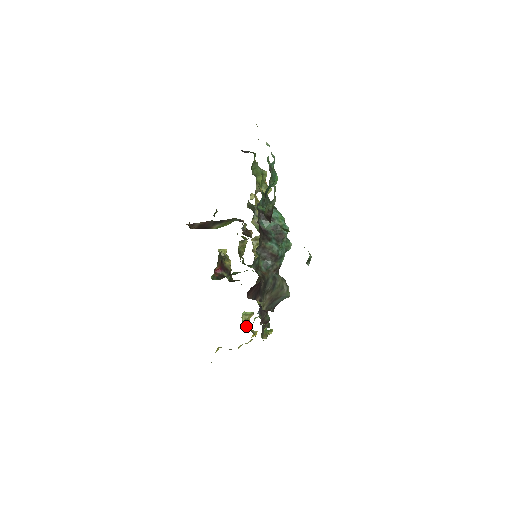
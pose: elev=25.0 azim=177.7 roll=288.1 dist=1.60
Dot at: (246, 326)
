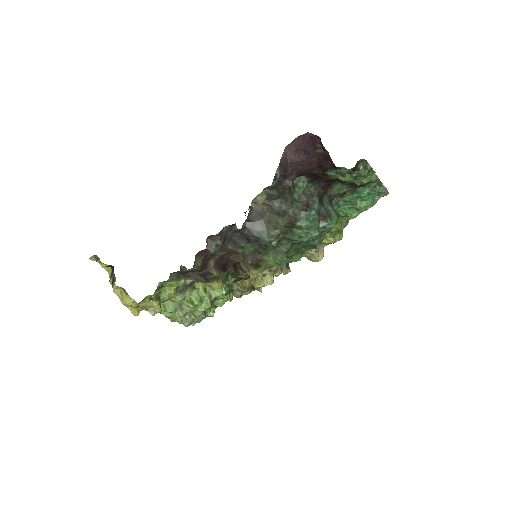
Dot at: occluded
